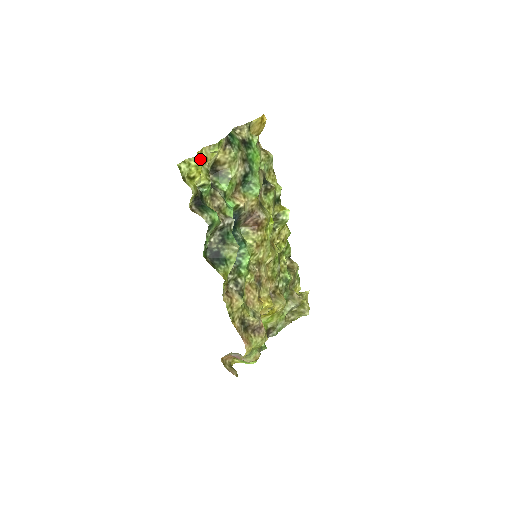
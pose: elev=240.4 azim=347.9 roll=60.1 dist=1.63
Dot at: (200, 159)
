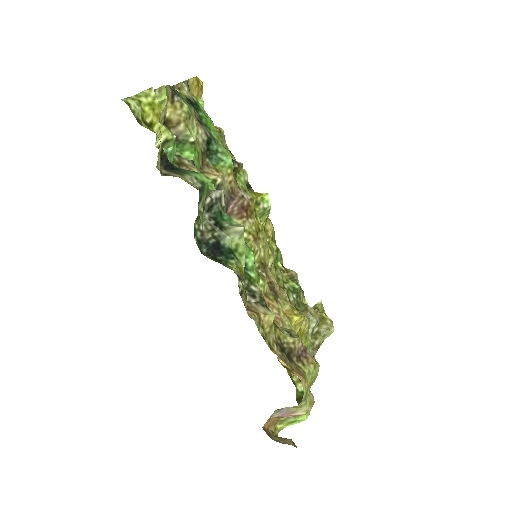
Dot at: (153, 93)
